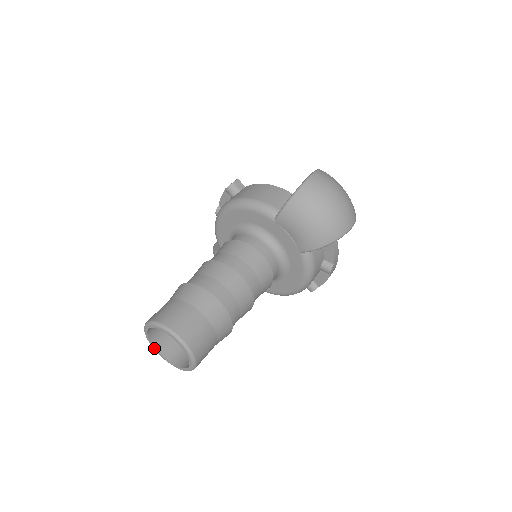
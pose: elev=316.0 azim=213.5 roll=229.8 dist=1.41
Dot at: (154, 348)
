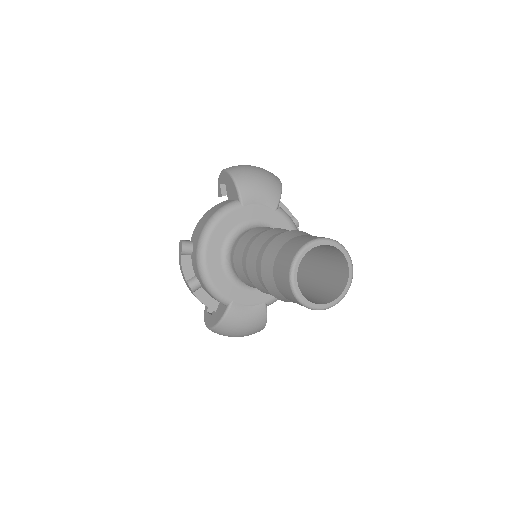
Dot at: (314, 305)
